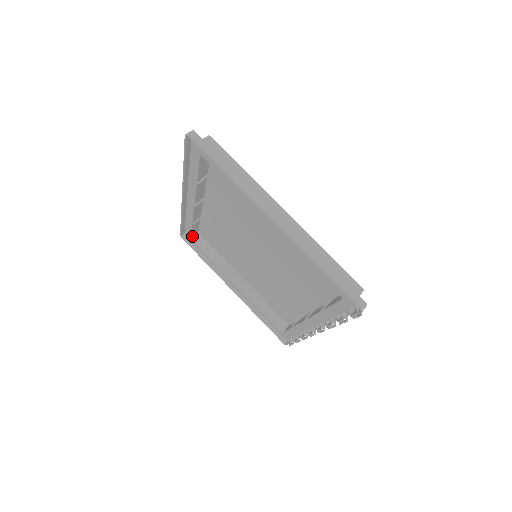
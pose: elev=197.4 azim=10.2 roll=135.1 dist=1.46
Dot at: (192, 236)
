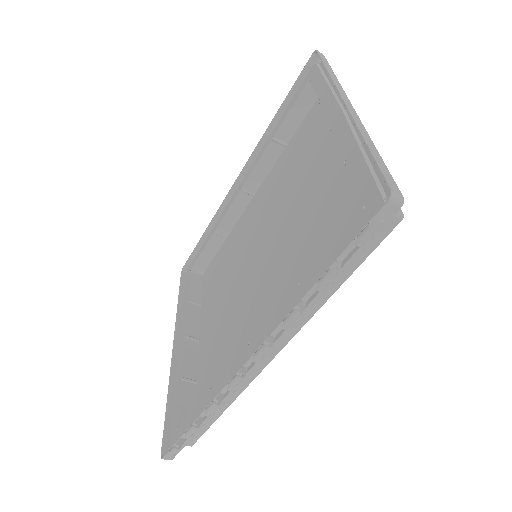
Dot at: (194, 269)
